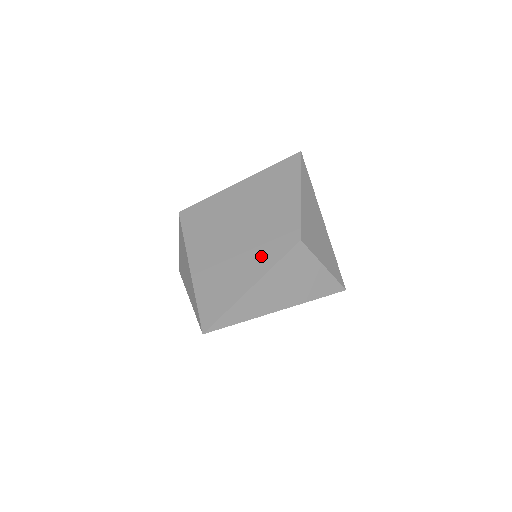
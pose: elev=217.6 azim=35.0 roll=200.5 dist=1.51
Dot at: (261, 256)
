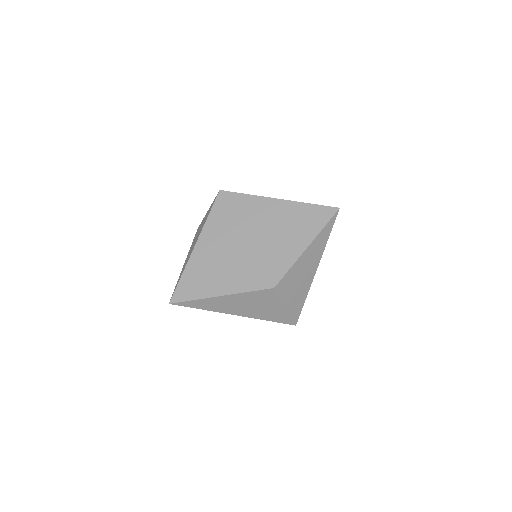
Dot at: (241, 278)
